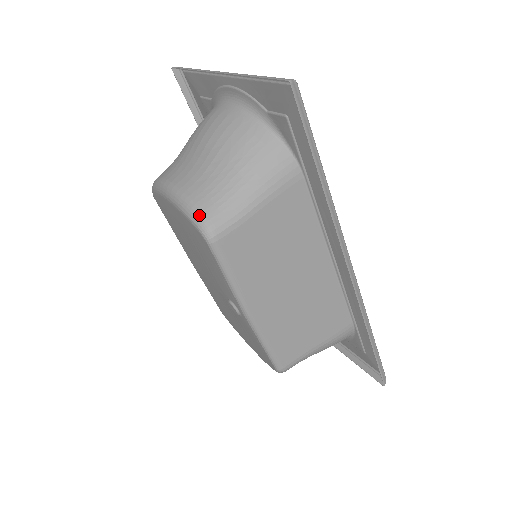
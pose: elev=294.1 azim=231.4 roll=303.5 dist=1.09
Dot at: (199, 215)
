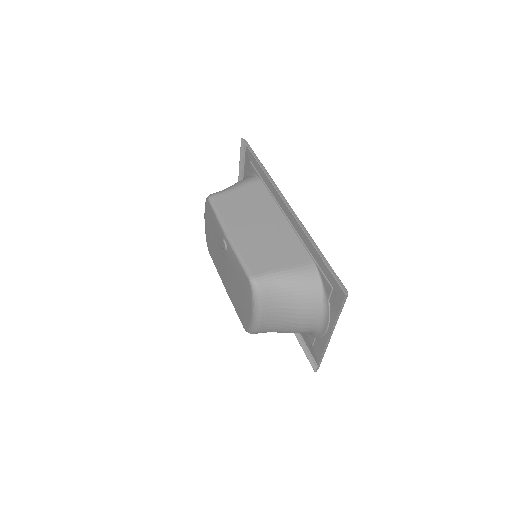
Dot at: occluded
